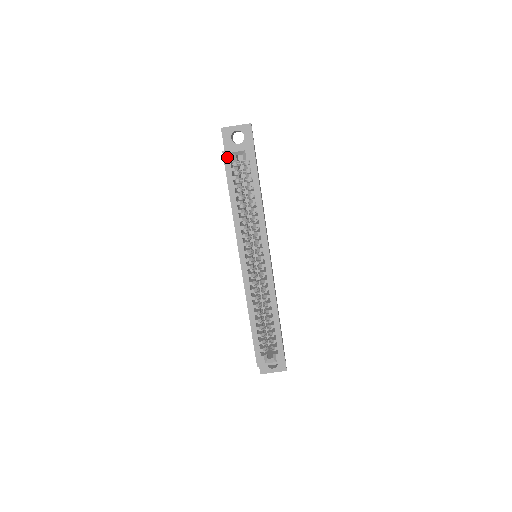
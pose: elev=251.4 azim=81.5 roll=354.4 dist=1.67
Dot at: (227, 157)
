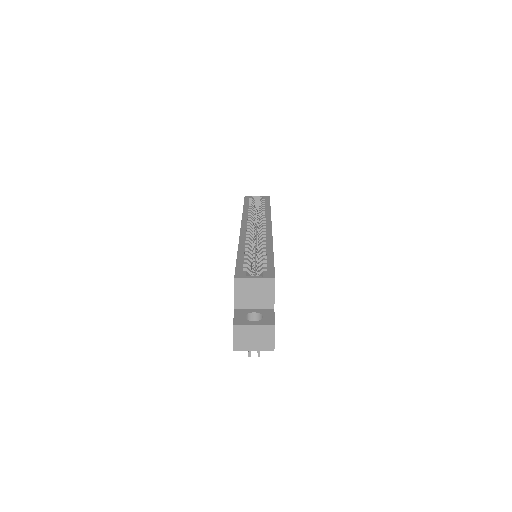
Dot at: (247, 197)
